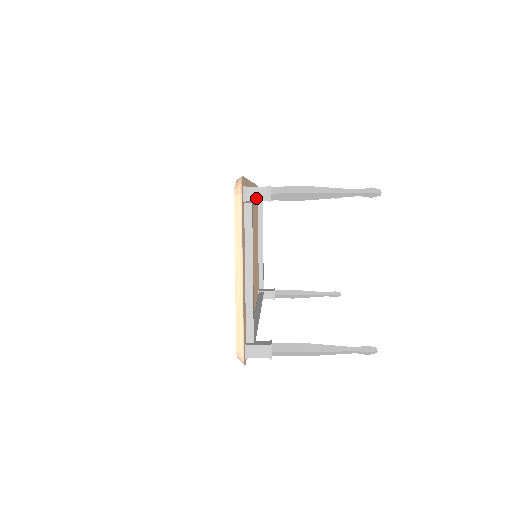
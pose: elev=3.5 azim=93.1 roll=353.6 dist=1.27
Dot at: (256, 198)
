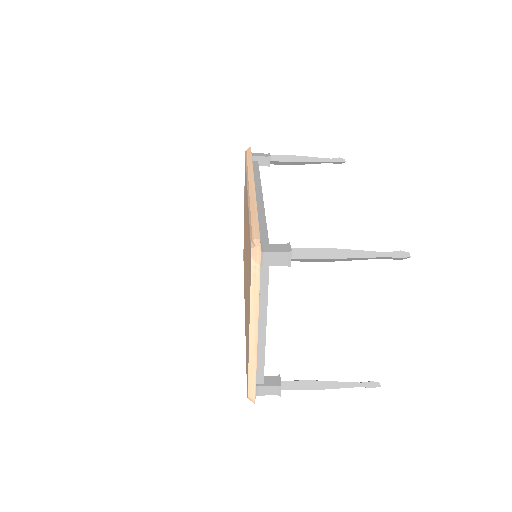
Dot at: (274, 263)
